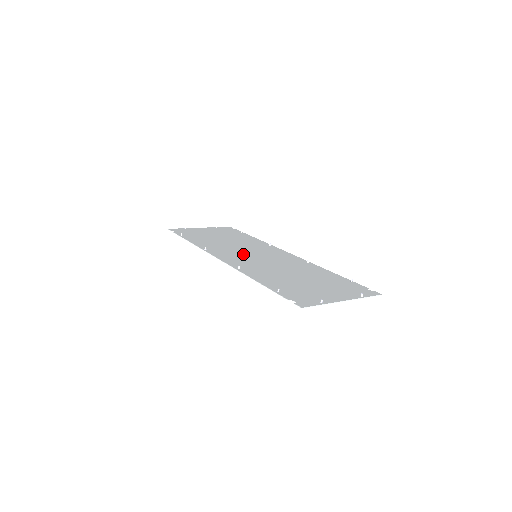
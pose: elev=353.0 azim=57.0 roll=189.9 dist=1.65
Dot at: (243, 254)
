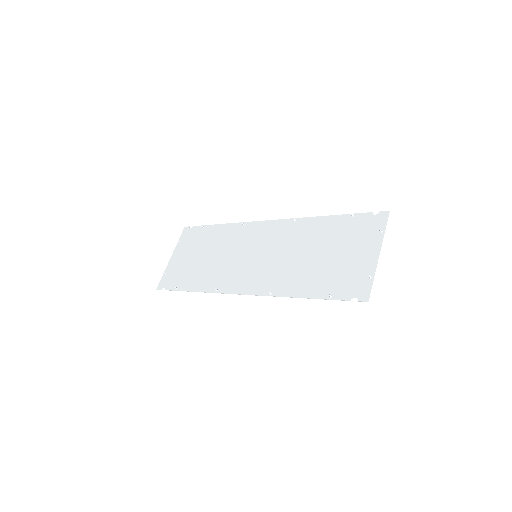
Dot at: (246, 265)
